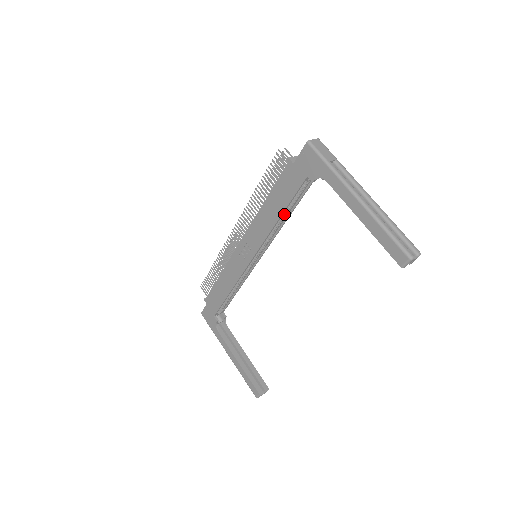
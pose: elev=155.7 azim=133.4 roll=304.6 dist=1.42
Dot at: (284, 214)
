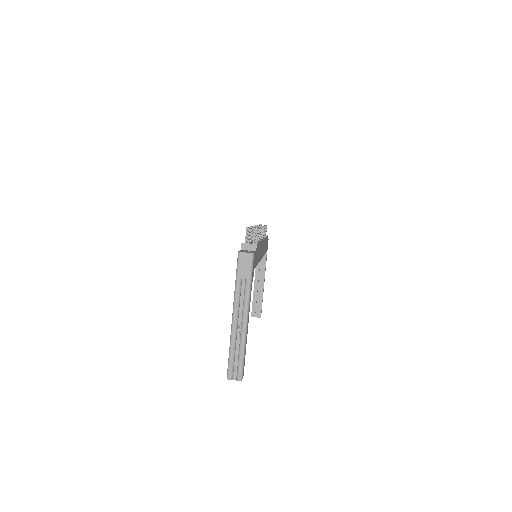
Dot at: occluded
